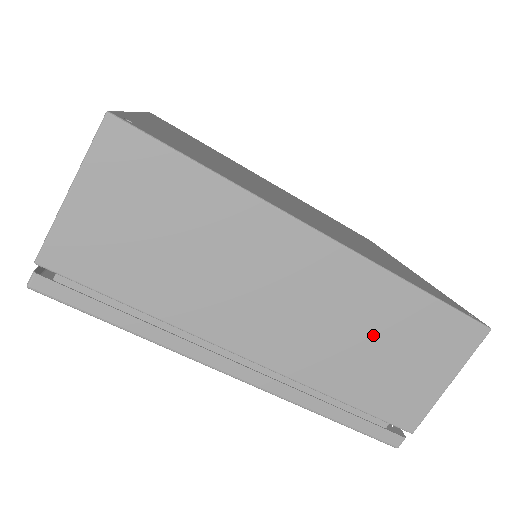
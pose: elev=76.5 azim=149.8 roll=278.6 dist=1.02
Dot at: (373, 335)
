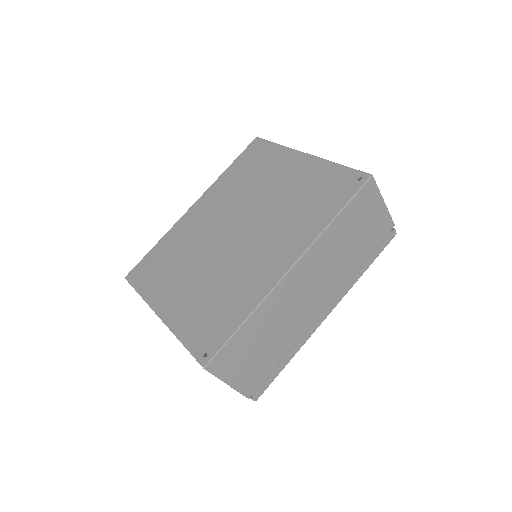
Dot at: (344, 245)
